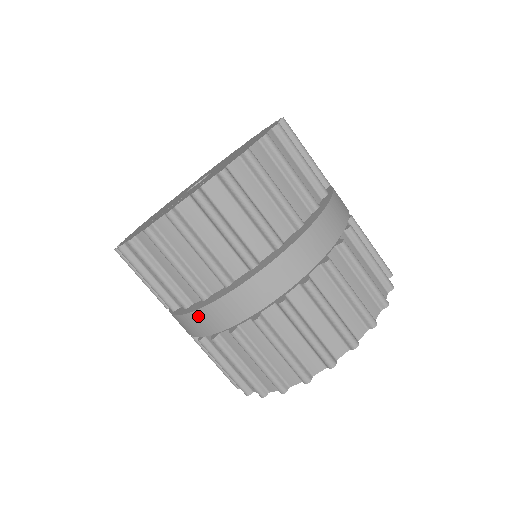
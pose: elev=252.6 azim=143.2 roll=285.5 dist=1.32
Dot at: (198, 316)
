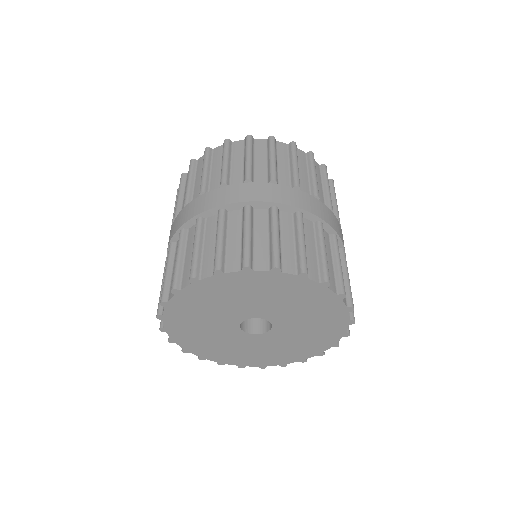
Dot at: (169, 236)
